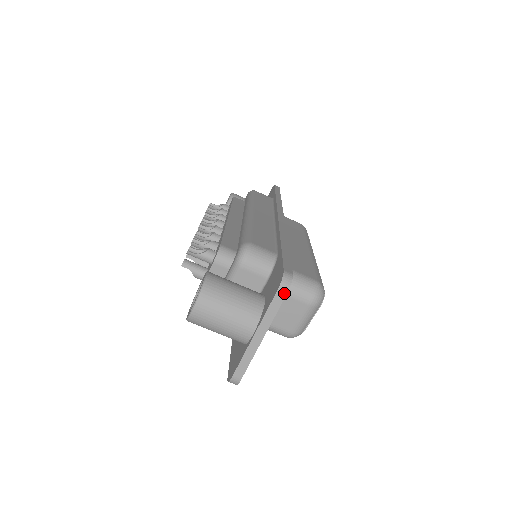
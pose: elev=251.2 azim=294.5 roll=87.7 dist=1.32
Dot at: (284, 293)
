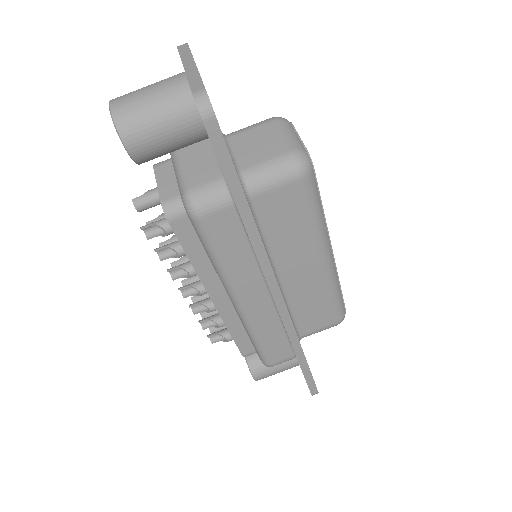
Dot at: (185, 44)
